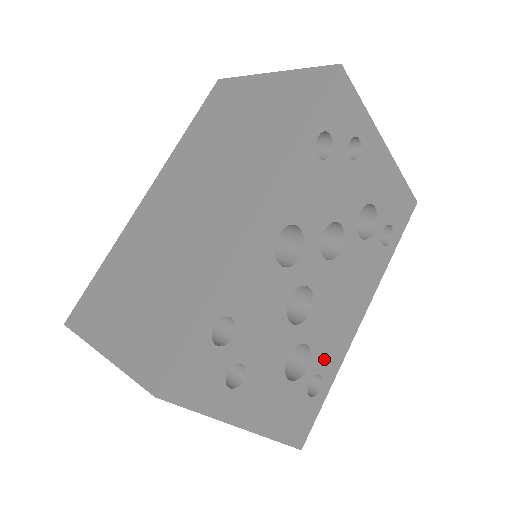
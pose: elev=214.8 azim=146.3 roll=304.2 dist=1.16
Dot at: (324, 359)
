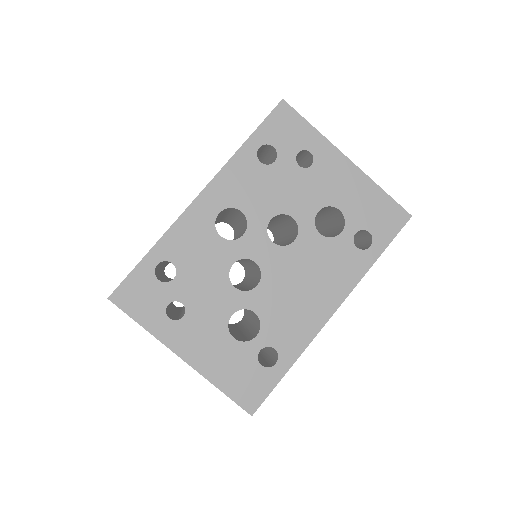
Dot at: (279, 335)
